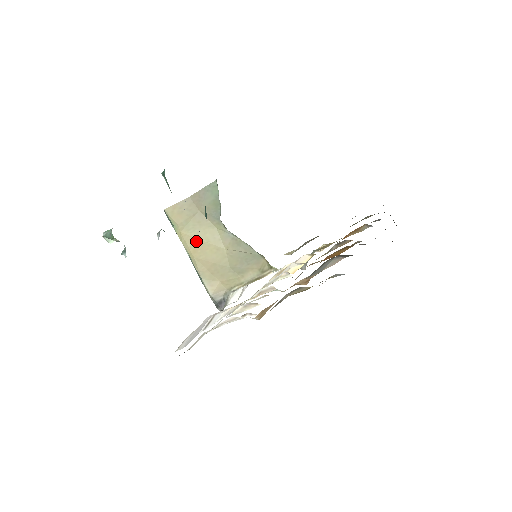
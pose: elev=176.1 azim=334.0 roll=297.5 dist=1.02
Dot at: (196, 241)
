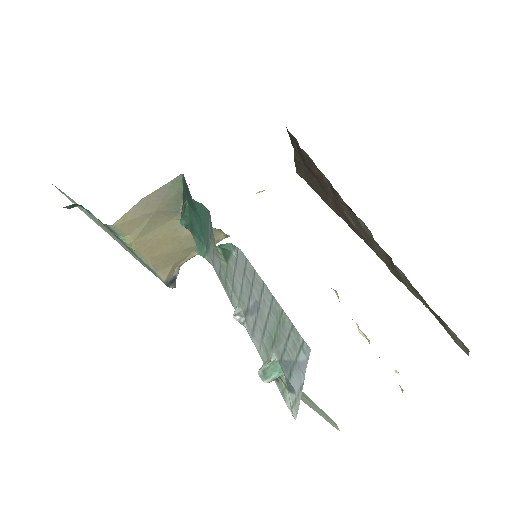
Dot at: (151, 242)
